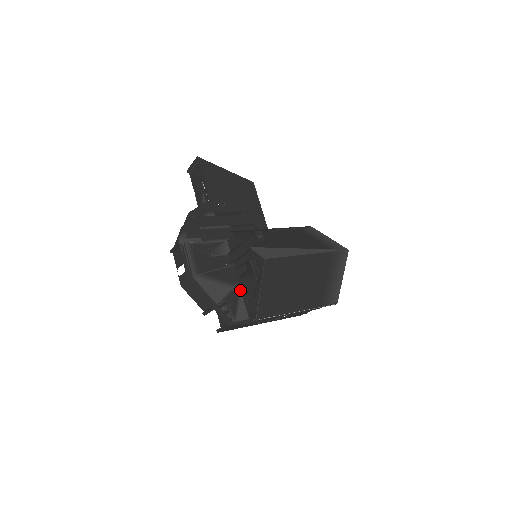
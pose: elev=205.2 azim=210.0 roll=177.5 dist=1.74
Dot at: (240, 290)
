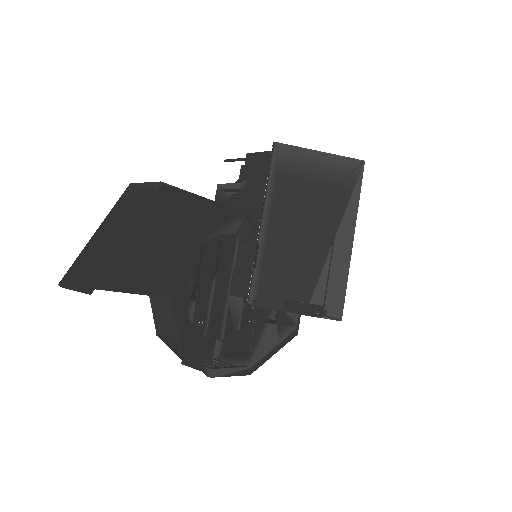
Dot at: occluded
